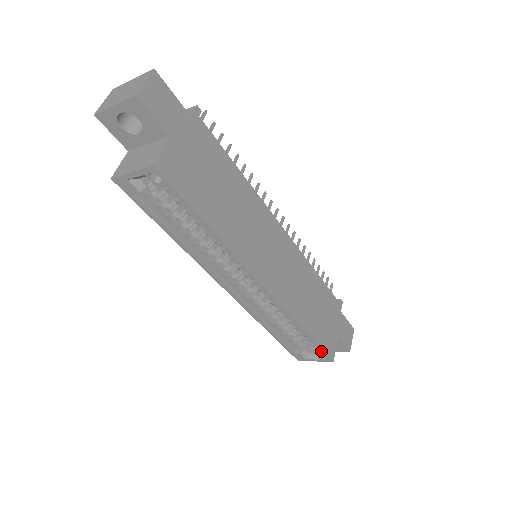
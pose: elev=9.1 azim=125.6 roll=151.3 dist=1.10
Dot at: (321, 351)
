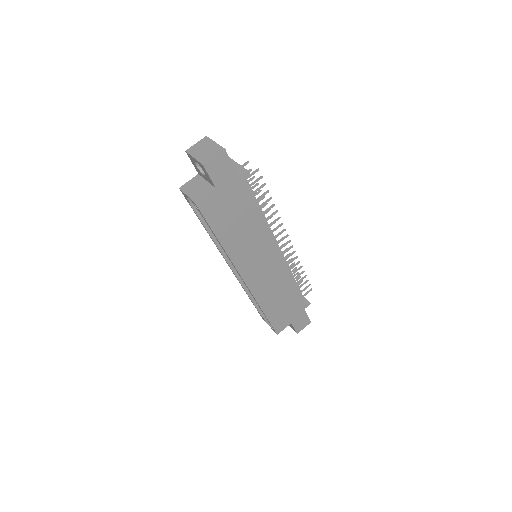
Dot at: (271, 325)
